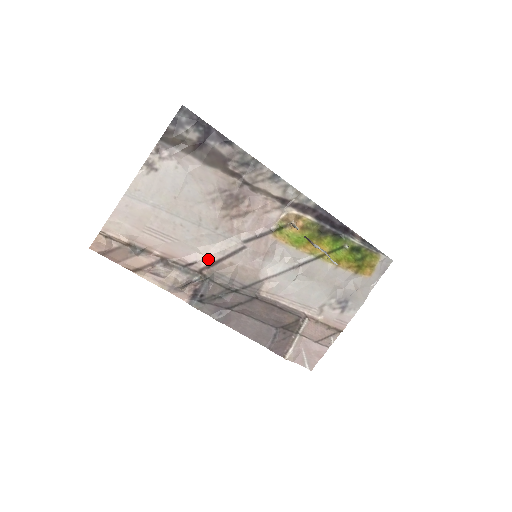
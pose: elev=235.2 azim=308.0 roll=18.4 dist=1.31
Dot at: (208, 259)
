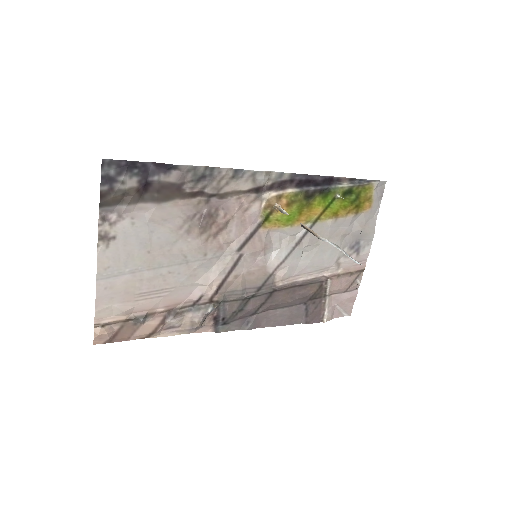
Dot at: (212, 286)
